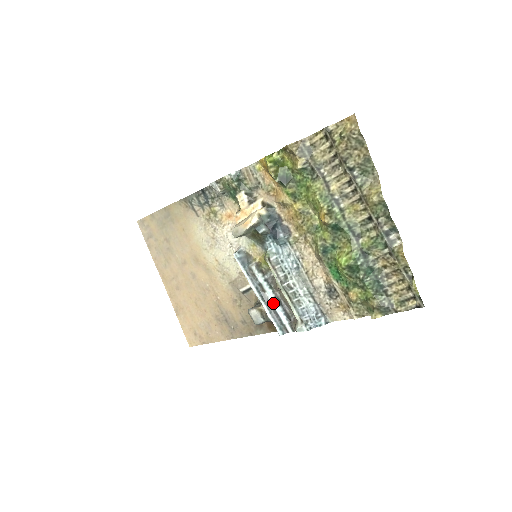
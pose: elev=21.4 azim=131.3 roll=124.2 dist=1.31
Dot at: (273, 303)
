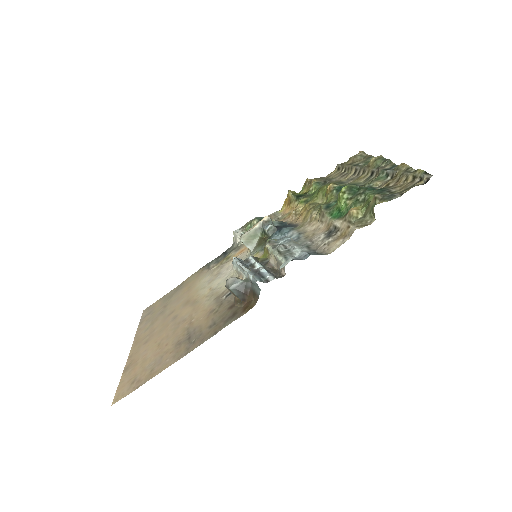
Dot at: (260, 269)
